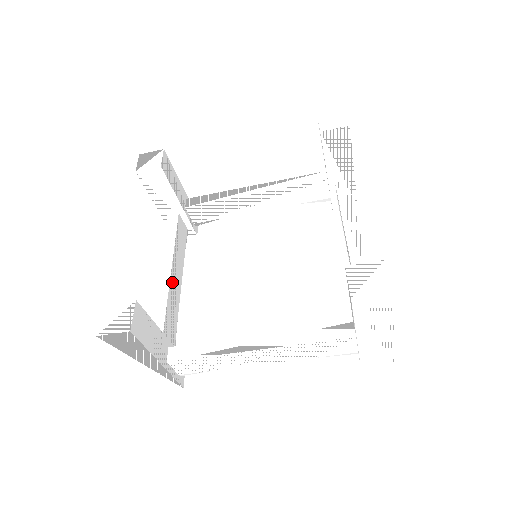
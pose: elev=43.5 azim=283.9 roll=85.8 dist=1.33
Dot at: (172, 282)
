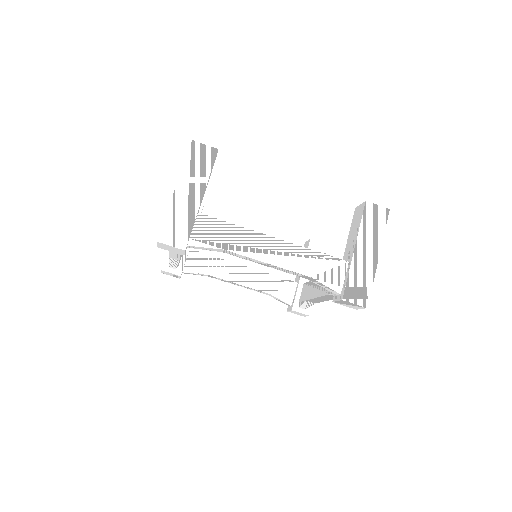
Dot at: occluded
